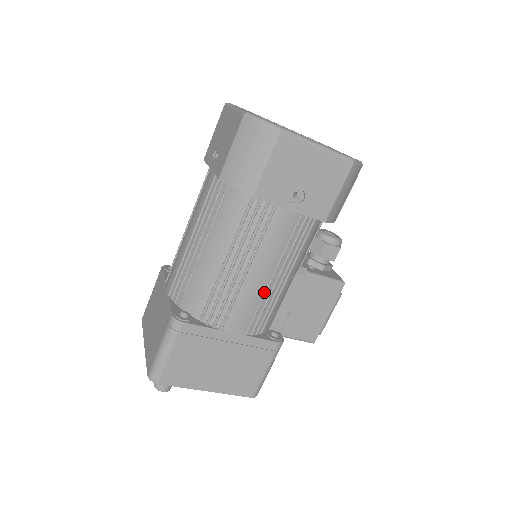
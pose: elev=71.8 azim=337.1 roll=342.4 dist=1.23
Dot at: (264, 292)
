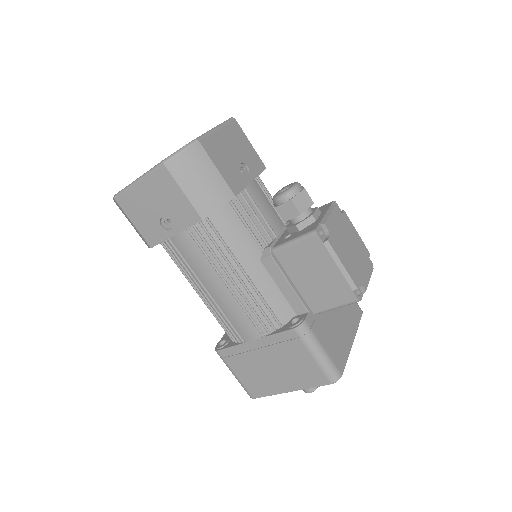
Dot at: (235, 299)
